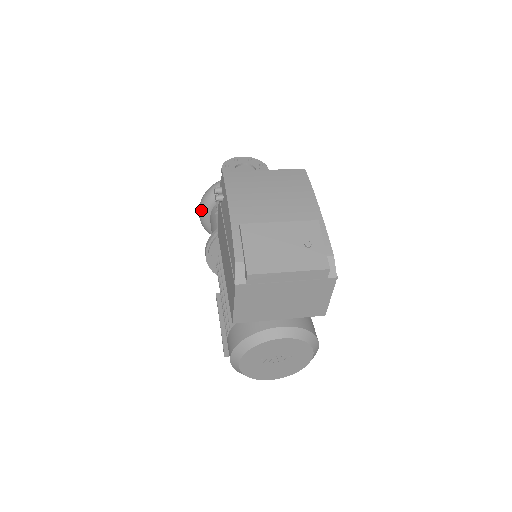
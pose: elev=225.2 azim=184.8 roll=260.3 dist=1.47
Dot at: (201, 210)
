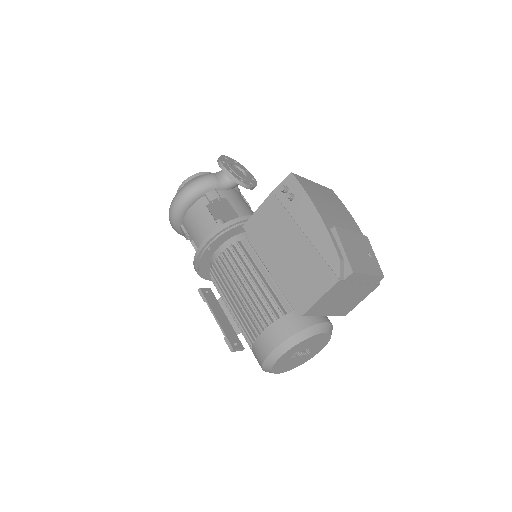
Dot at: (184, 198)
